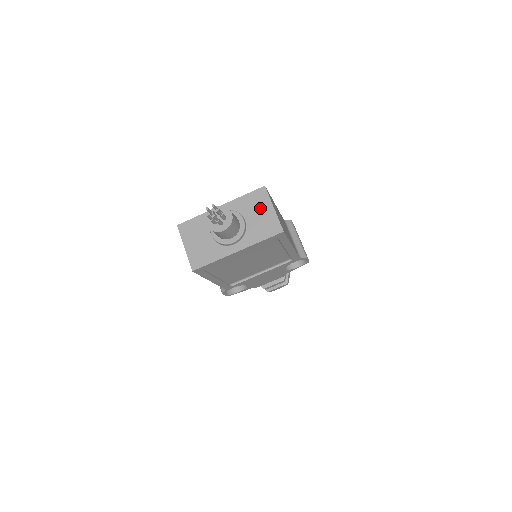
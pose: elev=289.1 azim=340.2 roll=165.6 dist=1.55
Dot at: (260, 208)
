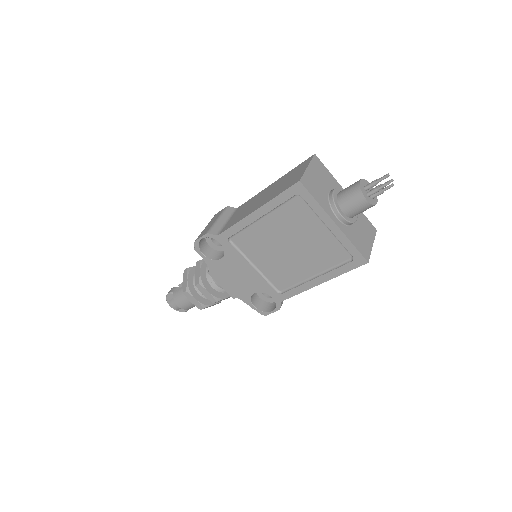
Dot at: (366, 232)
